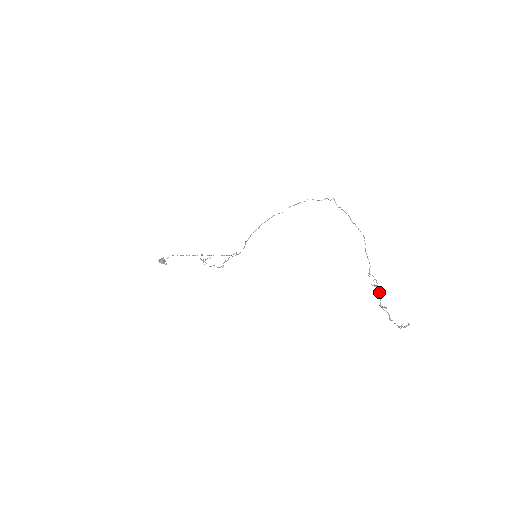
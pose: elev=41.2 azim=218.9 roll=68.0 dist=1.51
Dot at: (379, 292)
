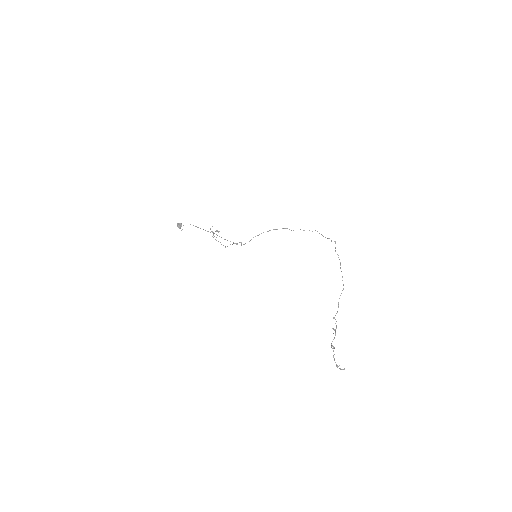
Dot at: (335, 335)
